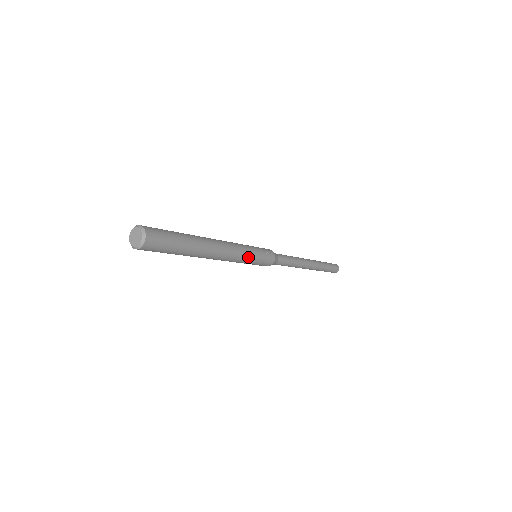
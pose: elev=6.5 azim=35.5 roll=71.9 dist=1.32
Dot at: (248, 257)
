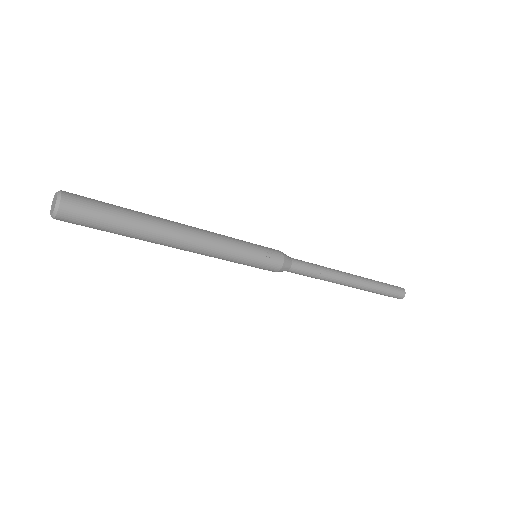
Dot at: (235, 255)
